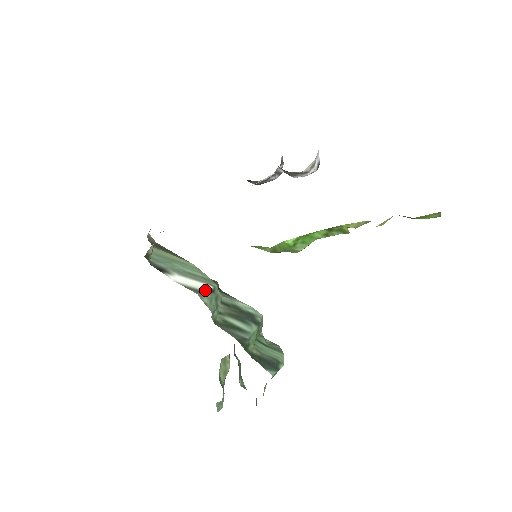
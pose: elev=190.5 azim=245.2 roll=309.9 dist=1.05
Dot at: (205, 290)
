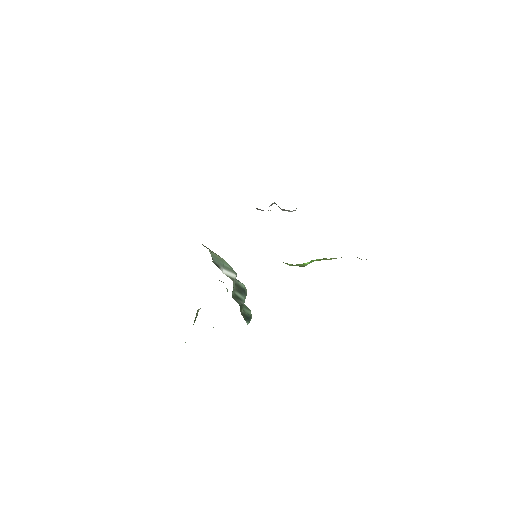
Dot at: (235, 278)
